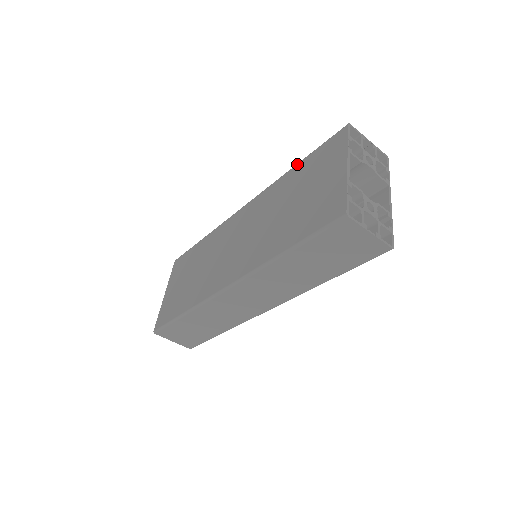
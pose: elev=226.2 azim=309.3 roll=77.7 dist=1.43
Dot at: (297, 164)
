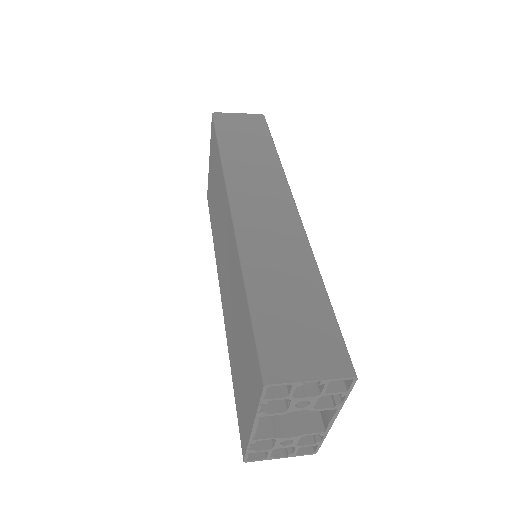
Dot at: (245, 297)
